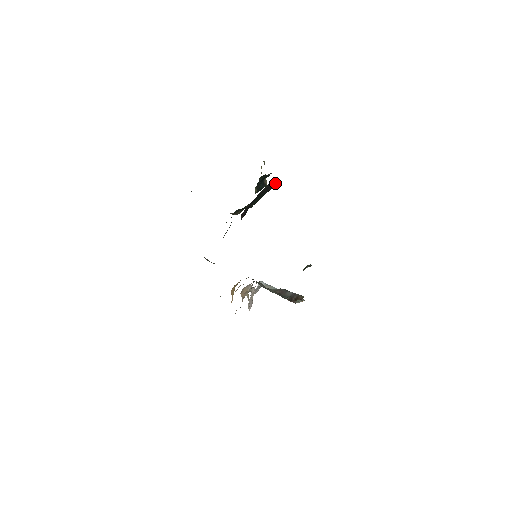
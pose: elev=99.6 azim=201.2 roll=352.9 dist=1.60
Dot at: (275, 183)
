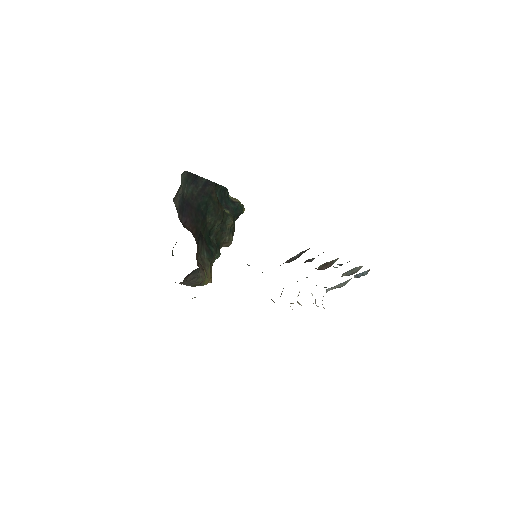
Dot at: (210, 183)
